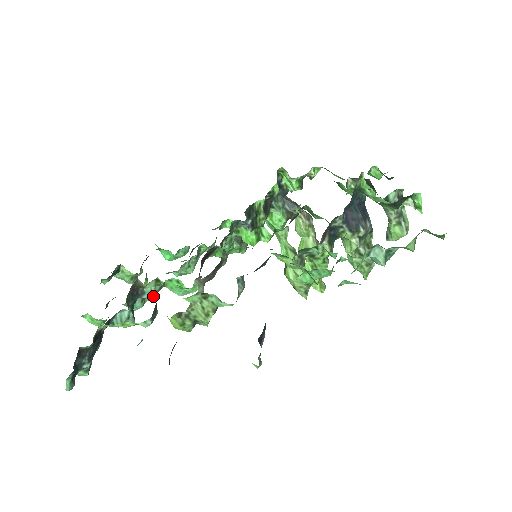
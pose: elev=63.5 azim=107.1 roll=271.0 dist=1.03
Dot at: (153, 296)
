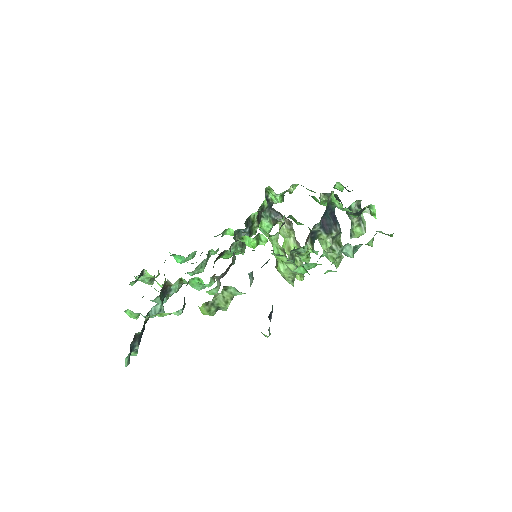
Dot at: occluded
